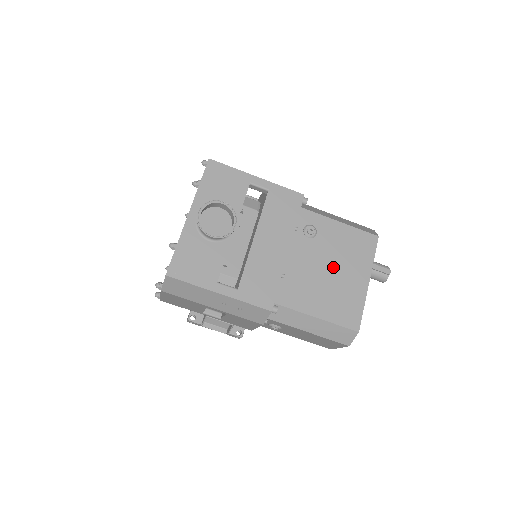
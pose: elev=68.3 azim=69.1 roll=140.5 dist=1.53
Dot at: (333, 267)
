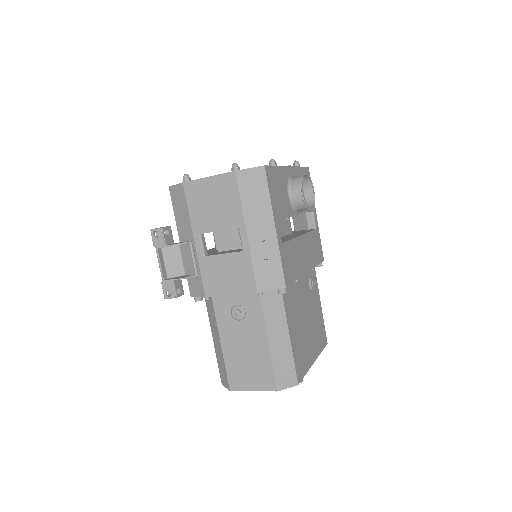
Dot at: (308, 322)
